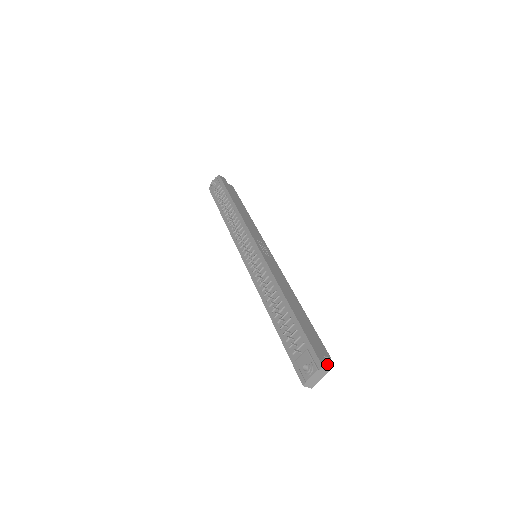
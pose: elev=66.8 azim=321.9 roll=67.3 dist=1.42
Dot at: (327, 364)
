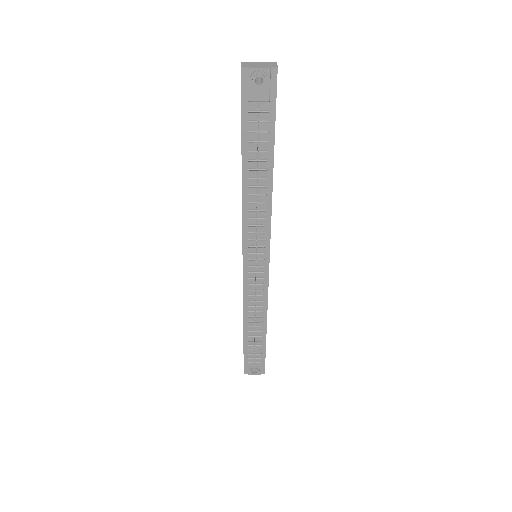
Dot at: occluded
